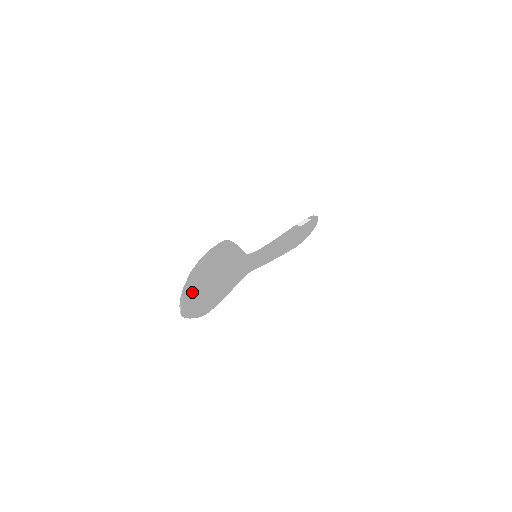
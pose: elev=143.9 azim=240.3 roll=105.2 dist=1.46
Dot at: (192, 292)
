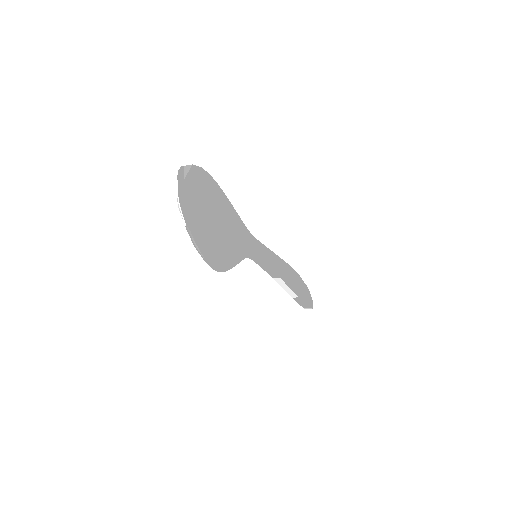
Dot at: occluded
